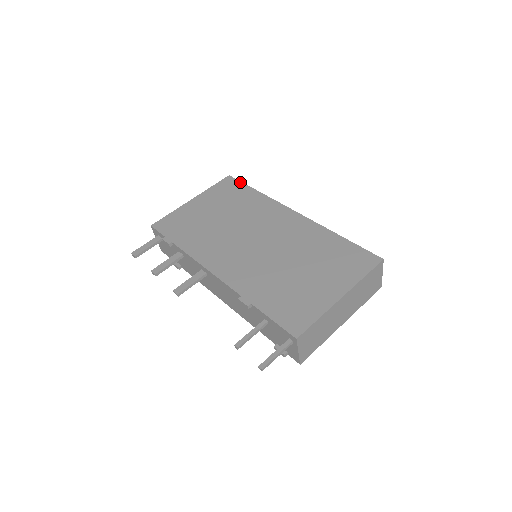
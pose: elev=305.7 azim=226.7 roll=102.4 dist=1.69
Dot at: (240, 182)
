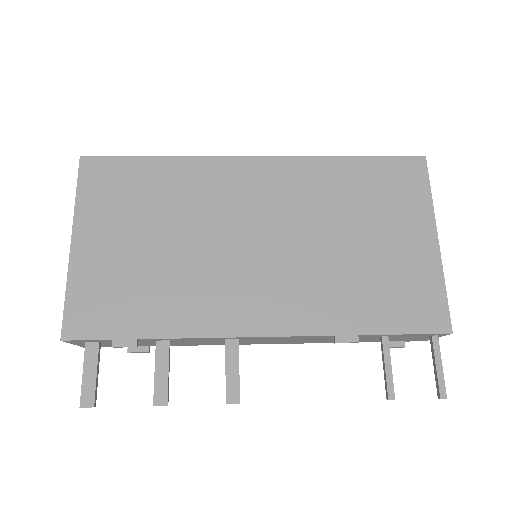
Dot at: (115, 158)
